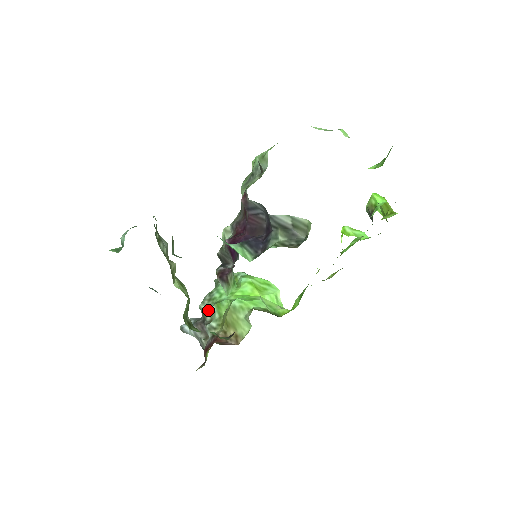
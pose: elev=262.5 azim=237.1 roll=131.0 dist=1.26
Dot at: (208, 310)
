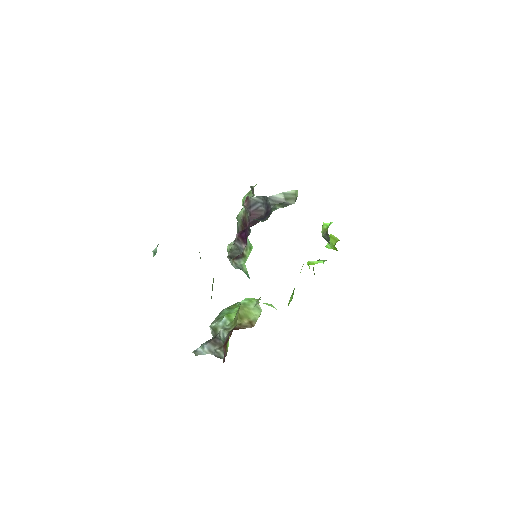
Dot at: (219, 324)
